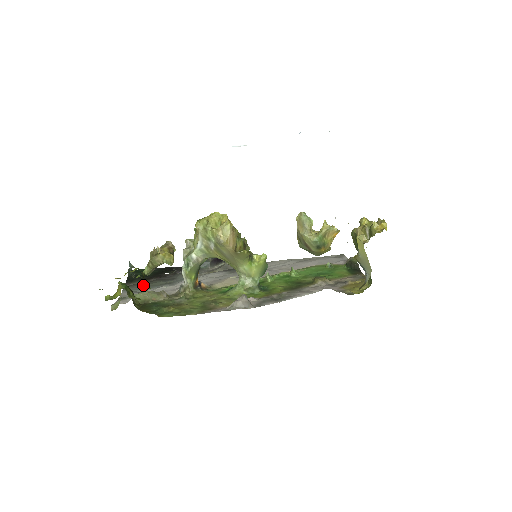
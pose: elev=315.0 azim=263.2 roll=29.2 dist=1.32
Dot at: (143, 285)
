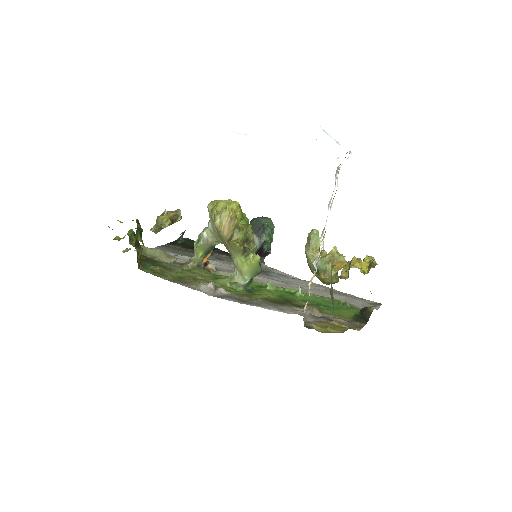
Dot at: (176, 250)
